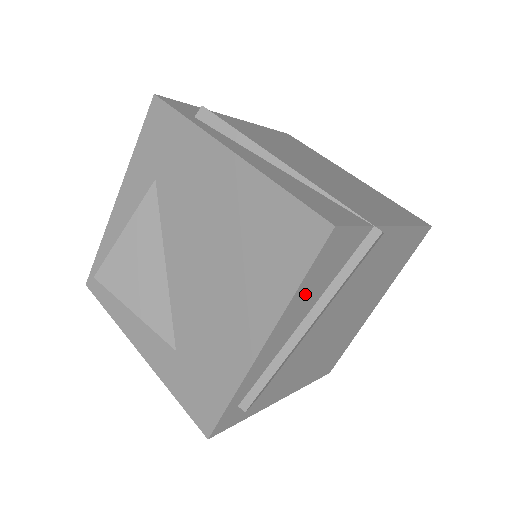
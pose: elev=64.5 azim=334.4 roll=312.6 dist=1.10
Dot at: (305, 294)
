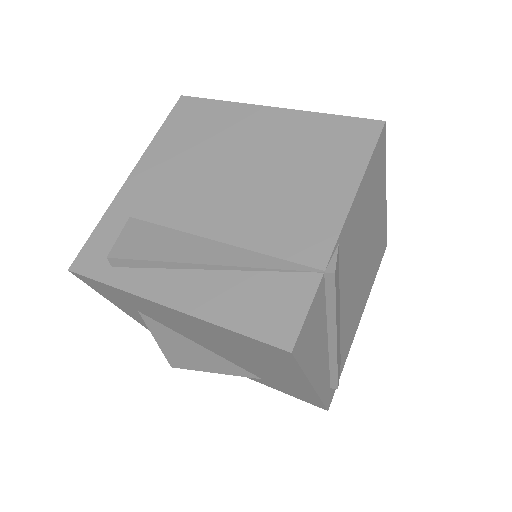
Dot at: (313, 355)
